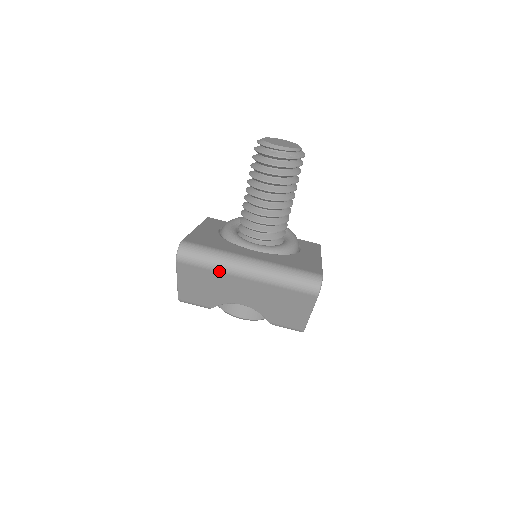
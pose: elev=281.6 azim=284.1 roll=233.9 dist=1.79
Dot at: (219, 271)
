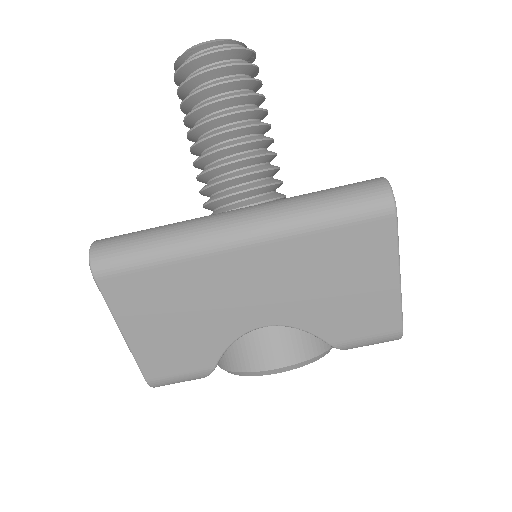
Dot at: (183, 258)
